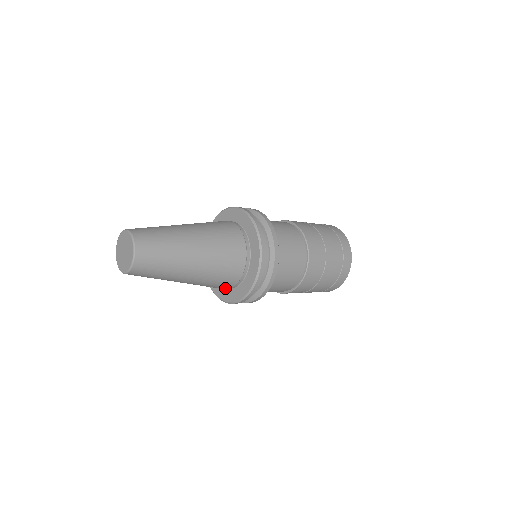
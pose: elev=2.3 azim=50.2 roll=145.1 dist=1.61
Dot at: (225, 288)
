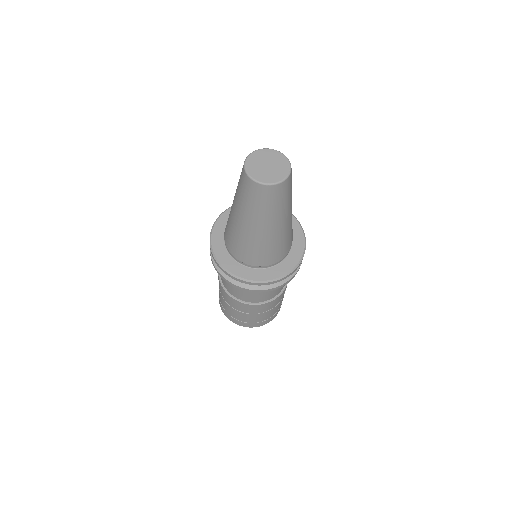
Dot at: (245, 261)
